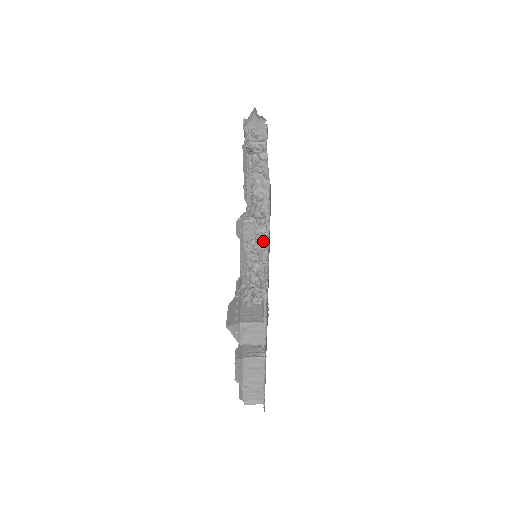
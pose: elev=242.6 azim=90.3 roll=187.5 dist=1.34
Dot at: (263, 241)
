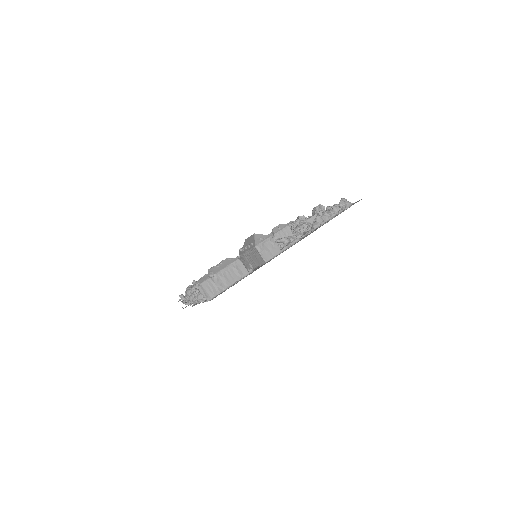
Dot at: (325, 219)
